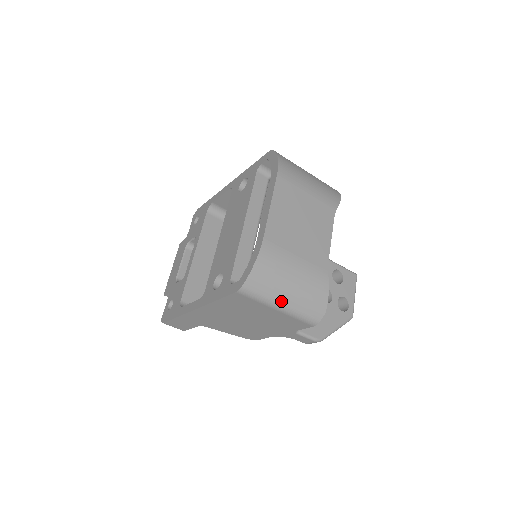
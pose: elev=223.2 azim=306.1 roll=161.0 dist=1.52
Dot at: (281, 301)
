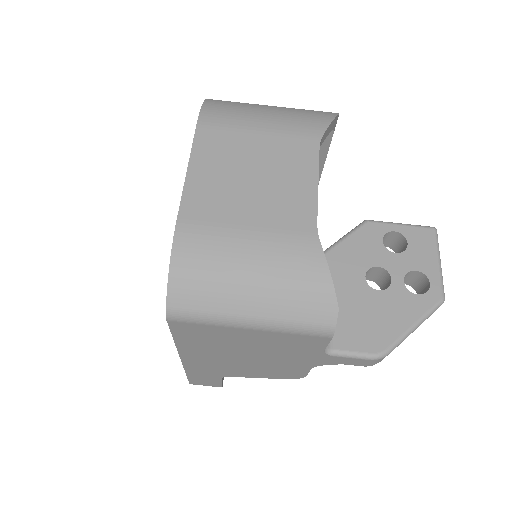
Dot at: (245, 312)
